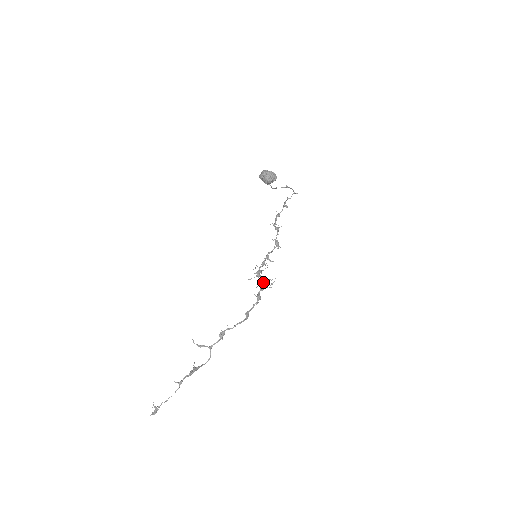
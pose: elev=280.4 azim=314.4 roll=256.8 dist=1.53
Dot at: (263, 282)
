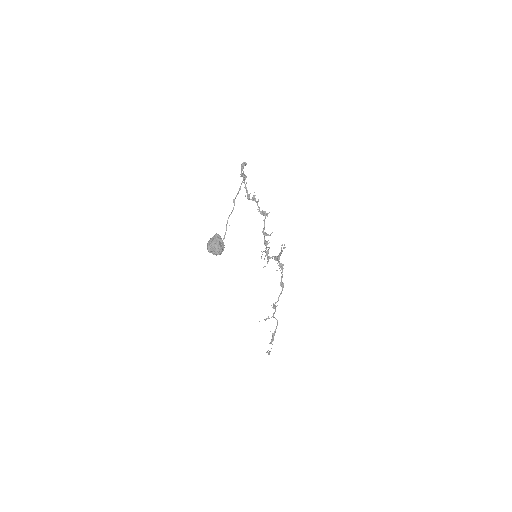
Dot at: (276, 258)
